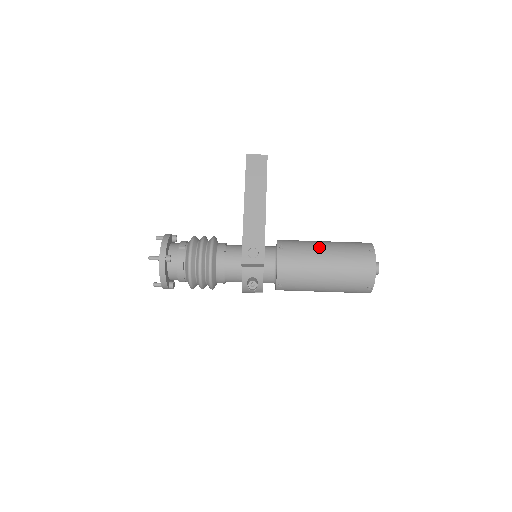
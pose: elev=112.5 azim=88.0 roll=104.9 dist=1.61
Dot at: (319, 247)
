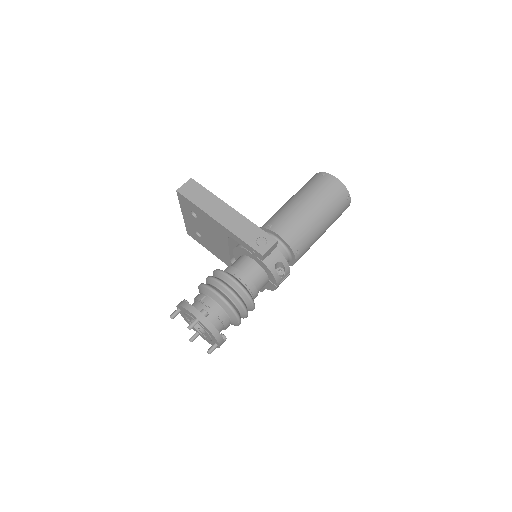
Dot at: (292, 203)
